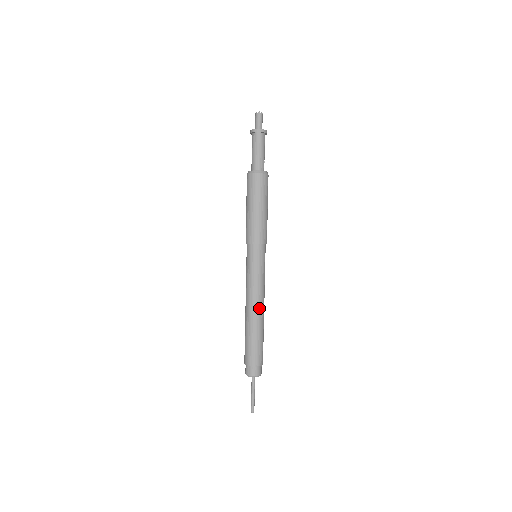
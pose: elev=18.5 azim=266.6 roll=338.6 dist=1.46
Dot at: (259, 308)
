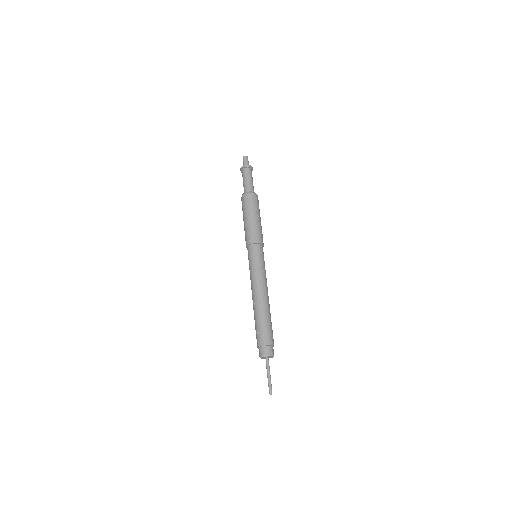
Dot at: occluded
